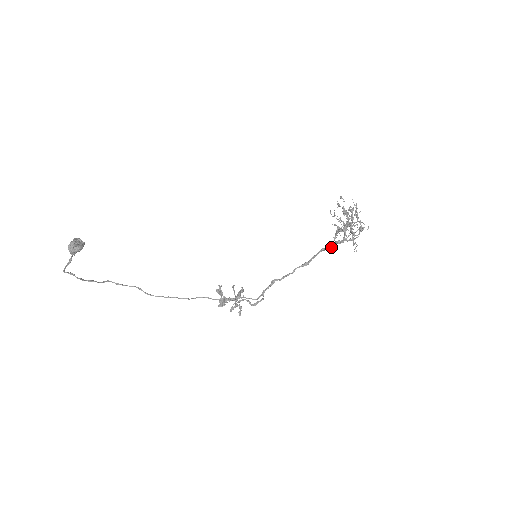
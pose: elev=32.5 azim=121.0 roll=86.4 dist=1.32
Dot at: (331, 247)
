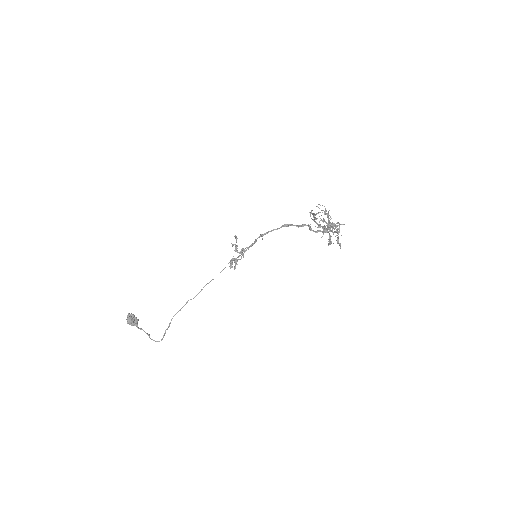
Dot at: (311, 230)
